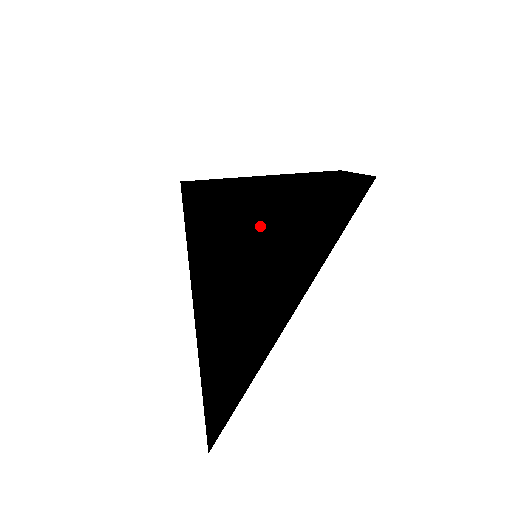
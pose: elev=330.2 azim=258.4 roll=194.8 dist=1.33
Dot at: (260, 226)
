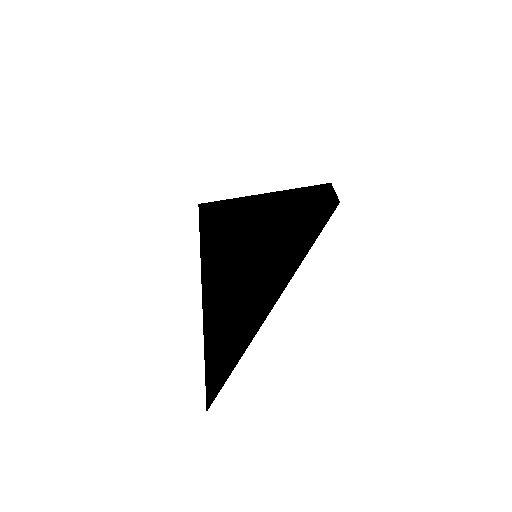
Dot at: (246, 224)
